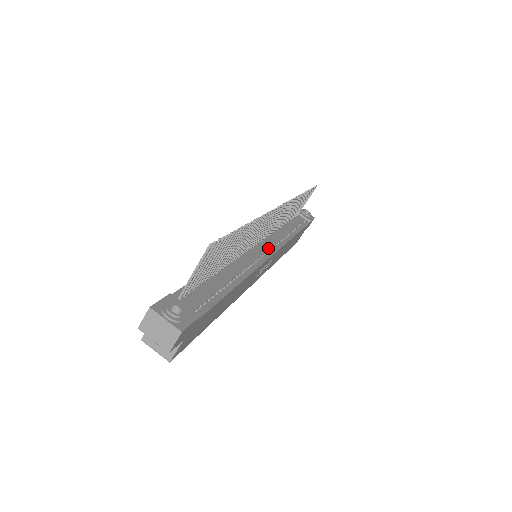
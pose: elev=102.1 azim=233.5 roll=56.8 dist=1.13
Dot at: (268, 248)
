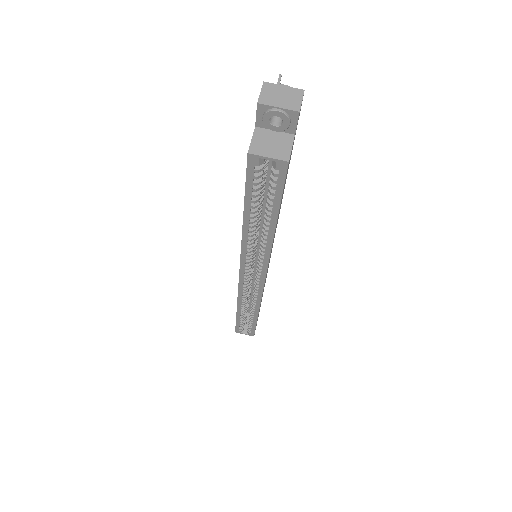
Dot at: occluded
